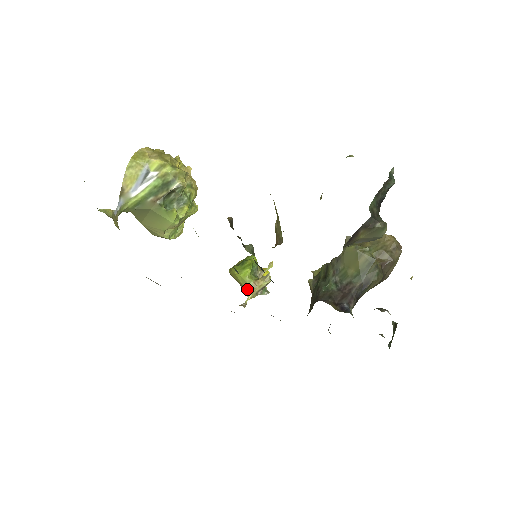
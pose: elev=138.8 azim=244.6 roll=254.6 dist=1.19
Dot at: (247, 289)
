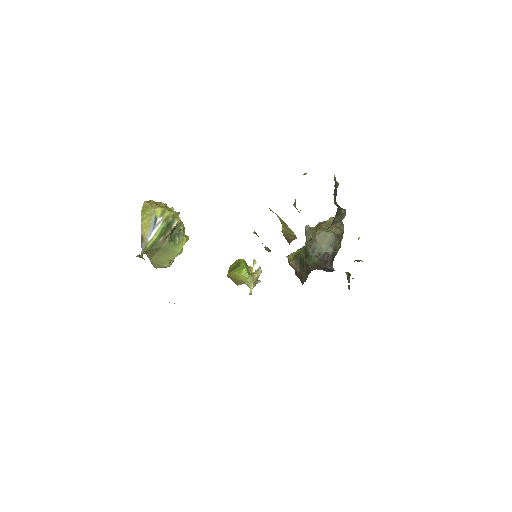
Dot at: (249, 283)
